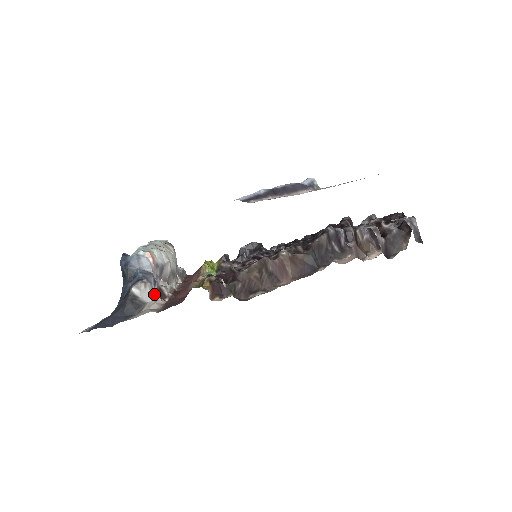
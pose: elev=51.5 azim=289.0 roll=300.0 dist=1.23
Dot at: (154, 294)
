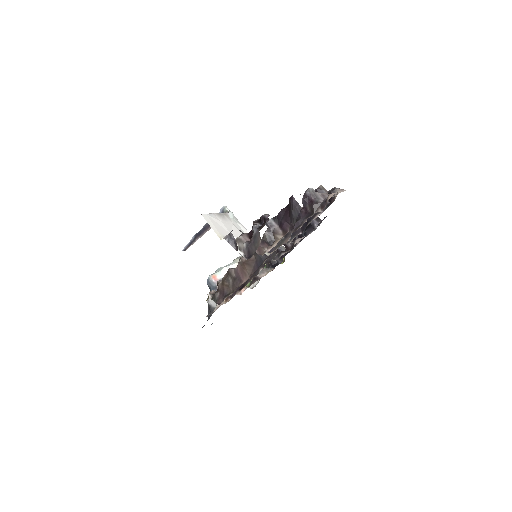
Dot at: occluded
